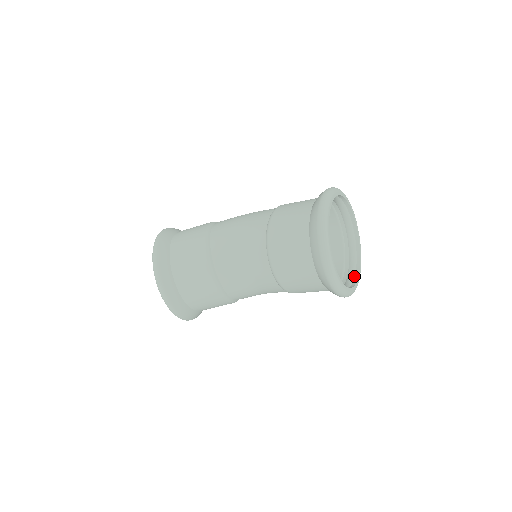
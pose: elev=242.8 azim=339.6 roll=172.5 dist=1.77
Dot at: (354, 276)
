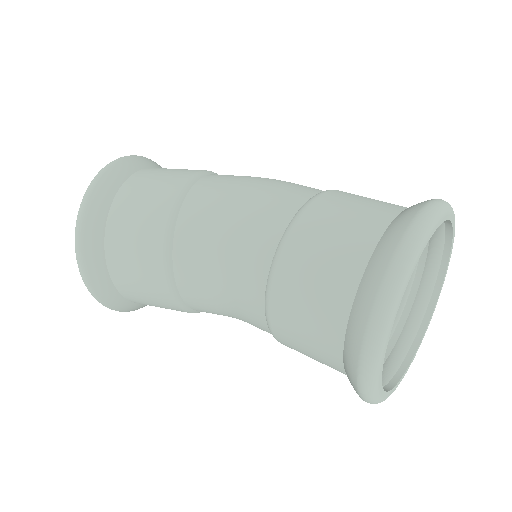
Dot at: (411, 342)
